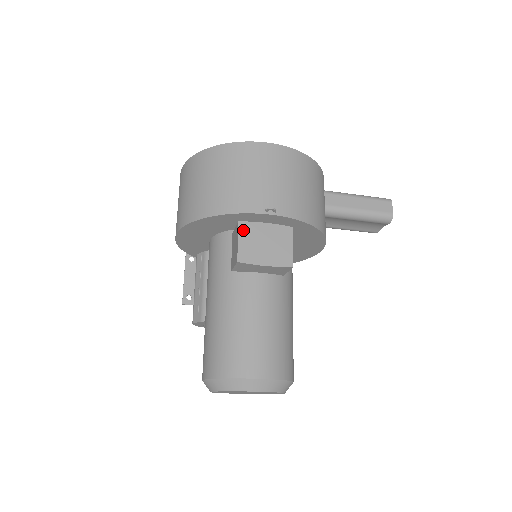
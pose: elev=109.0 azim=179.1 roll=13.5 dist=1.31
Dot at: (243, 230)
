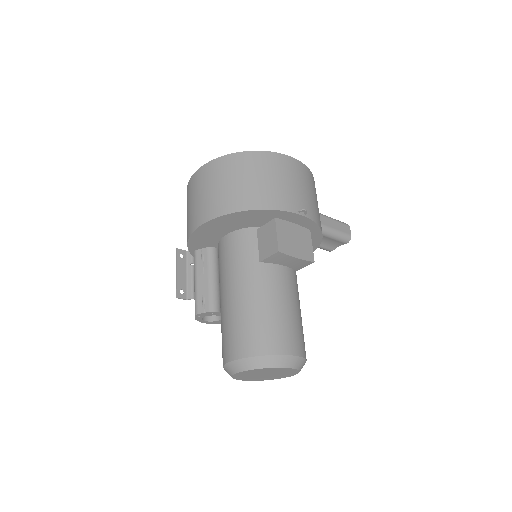
Dot at: (279, 226)
